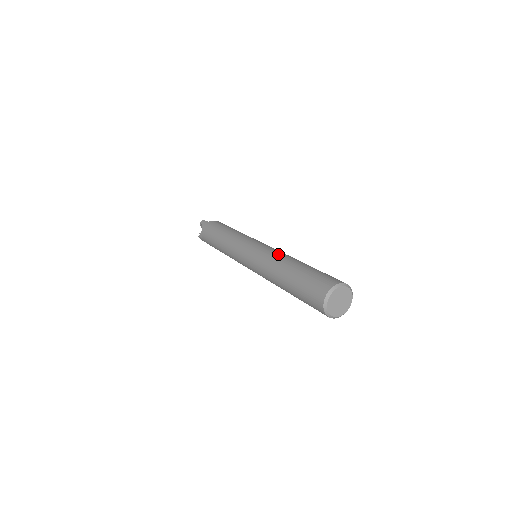
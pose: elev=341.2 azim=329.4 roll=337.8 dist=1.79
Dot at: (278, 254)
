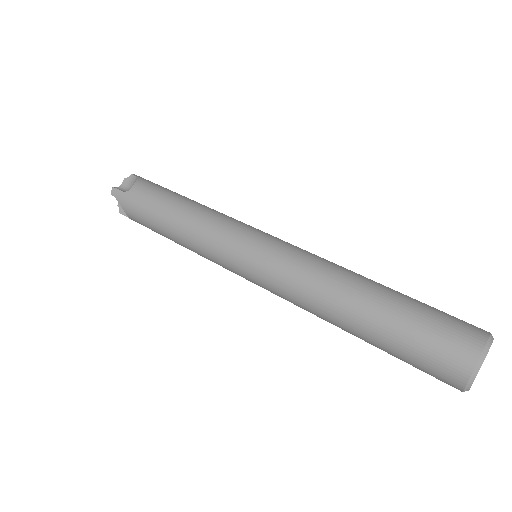
Dot at: (314, 276)
